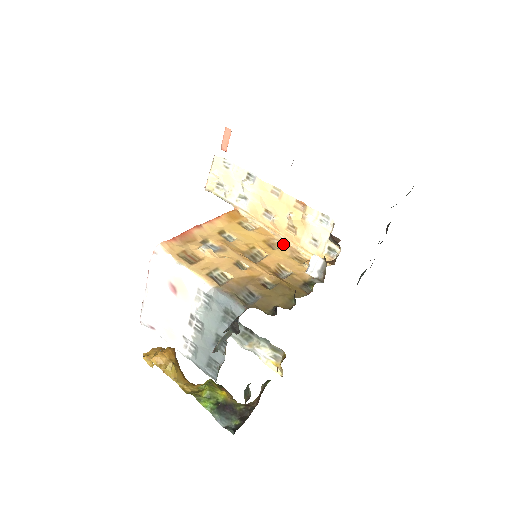
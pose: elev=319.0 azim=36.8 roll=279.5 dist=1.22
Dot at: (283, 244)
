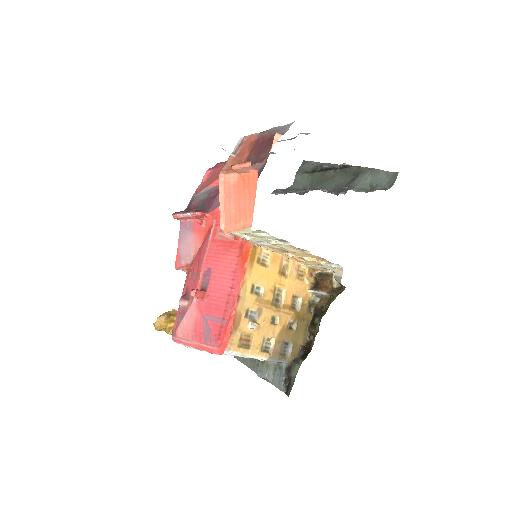
Dot at: (289, 262)
